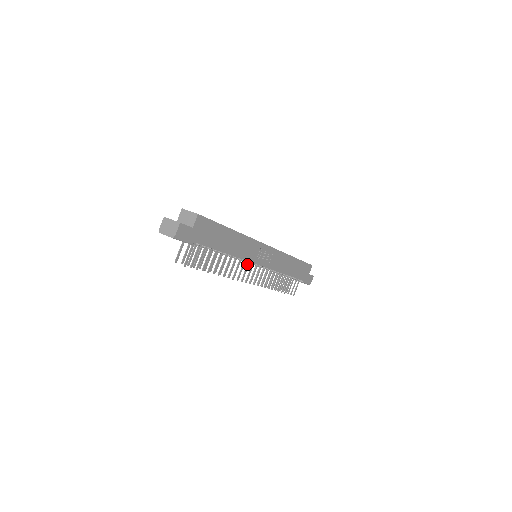
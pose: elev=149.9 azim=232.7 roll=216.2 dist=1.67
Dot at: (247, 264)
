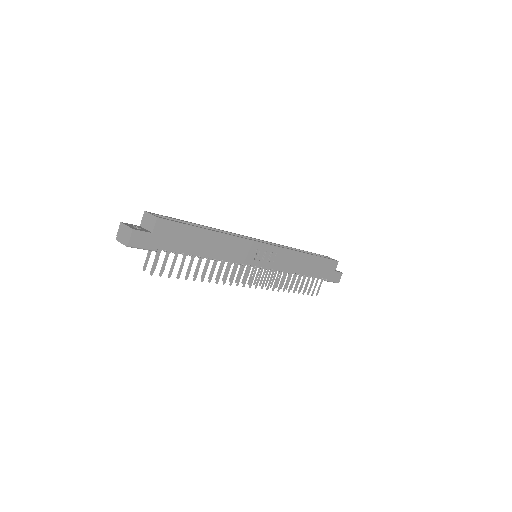
Dot at: (242, 266)
